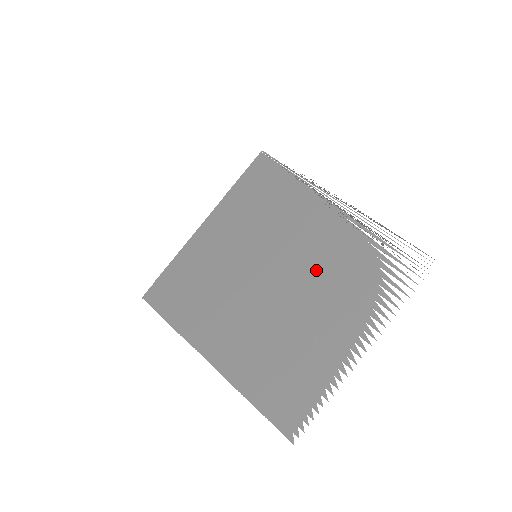
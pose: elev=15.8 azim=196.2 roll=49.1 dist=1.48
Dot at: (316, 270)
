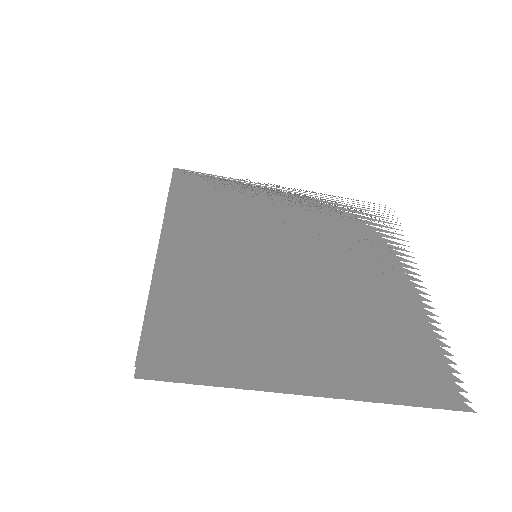
Dot at: (324, 245)
